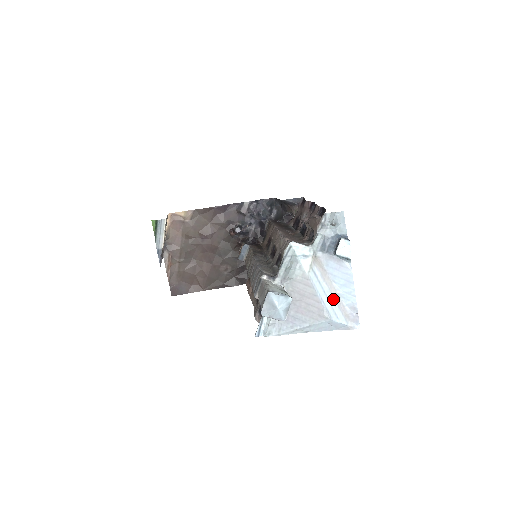
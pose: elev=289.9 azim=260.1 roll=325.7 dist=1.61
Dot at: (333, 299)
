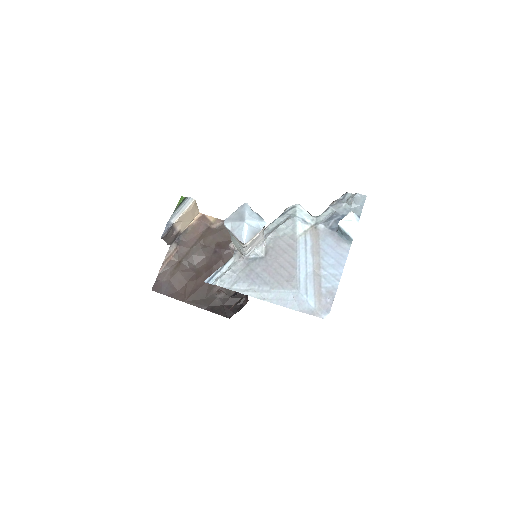
Dot at: (312, 274)
